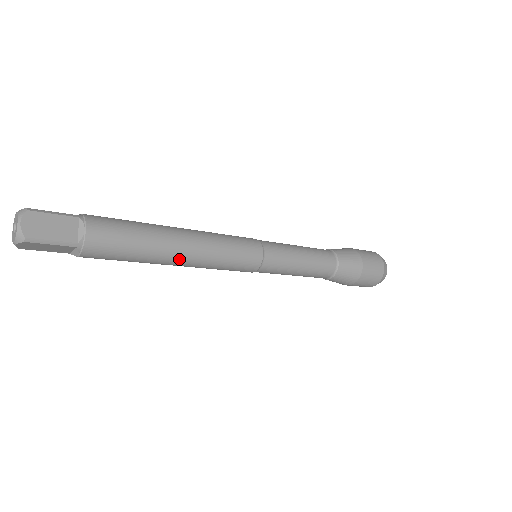
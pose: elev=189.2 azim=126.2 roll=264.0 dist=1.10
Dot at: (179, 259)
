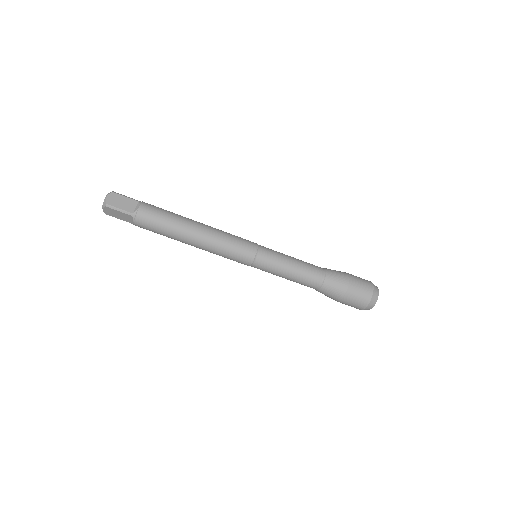
Dot at: (199, 224)
